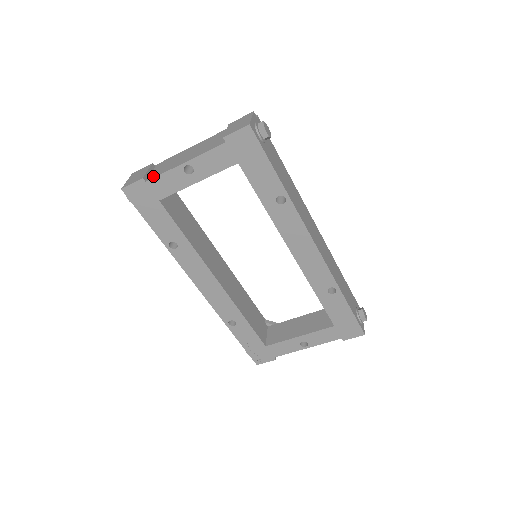
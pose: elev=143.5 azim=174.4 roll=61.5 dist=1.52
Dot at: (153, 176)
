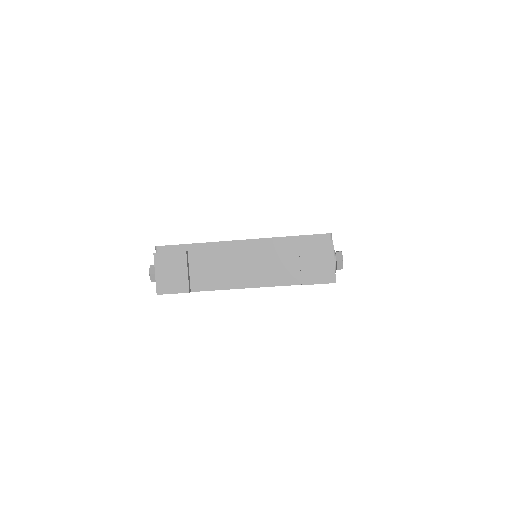
Dot at: (199, 286)
